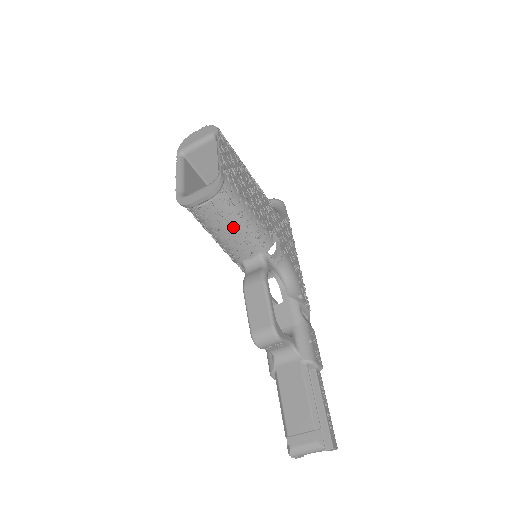
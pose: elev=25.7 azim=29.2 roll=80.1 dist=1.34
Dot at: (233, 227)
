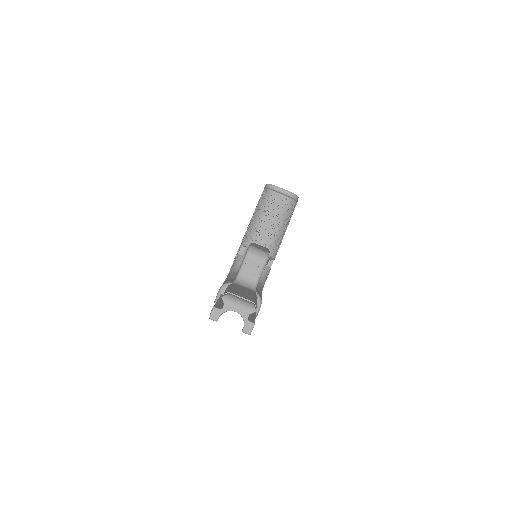
Dot at: (275, 221)
